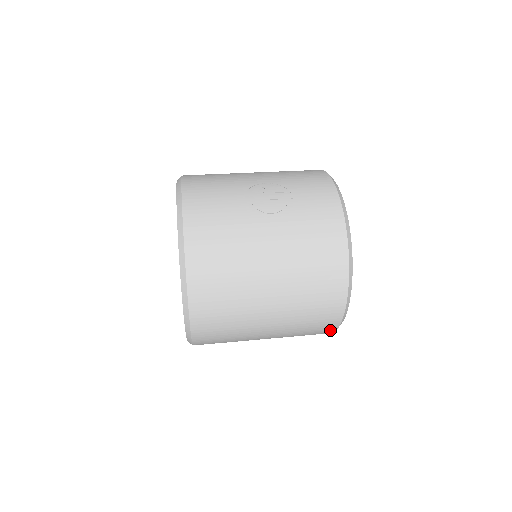
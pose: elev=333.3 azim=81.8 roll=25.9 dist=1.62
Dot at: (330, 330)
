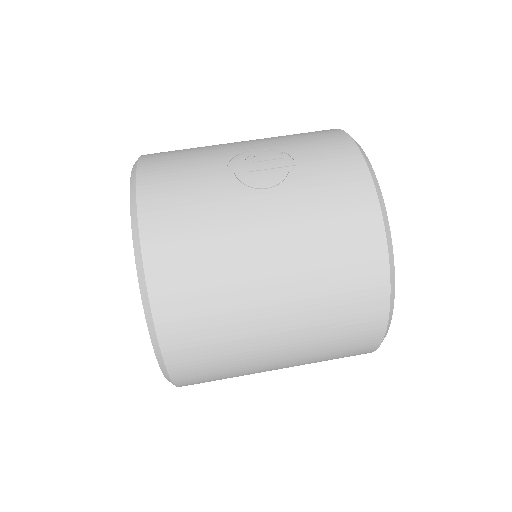
Dot at: (368, 349)
